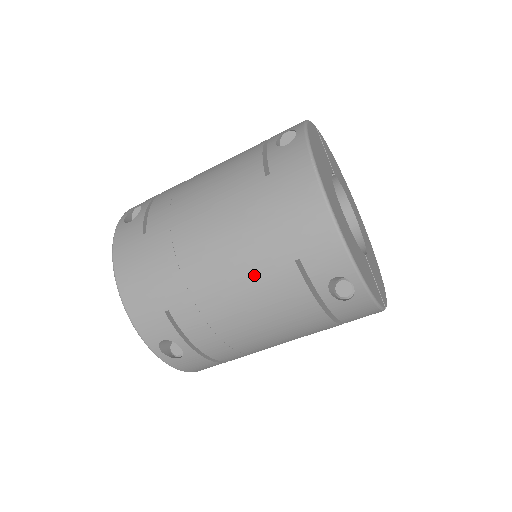
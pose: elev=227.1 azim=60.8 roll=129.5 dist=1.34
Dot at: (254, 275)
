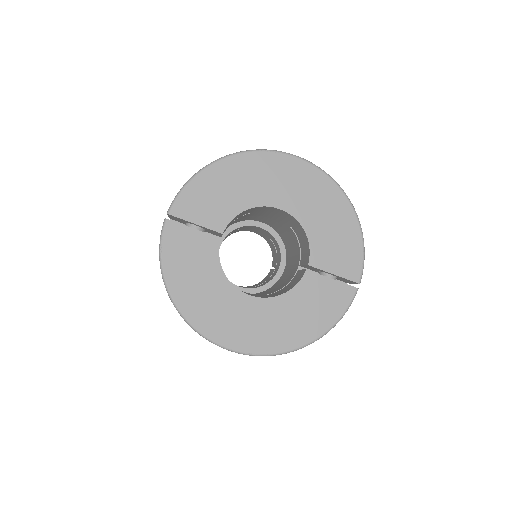
Dot at: occluded
